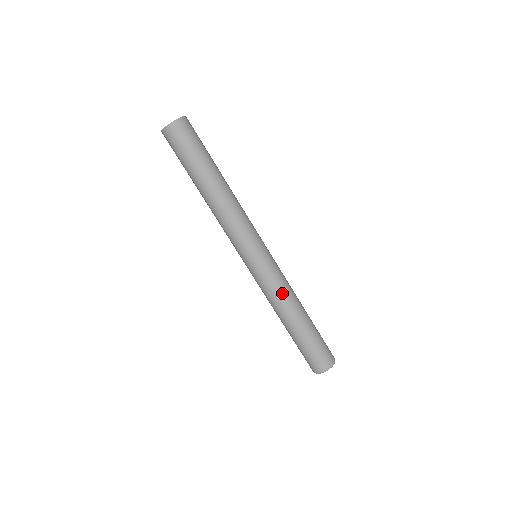
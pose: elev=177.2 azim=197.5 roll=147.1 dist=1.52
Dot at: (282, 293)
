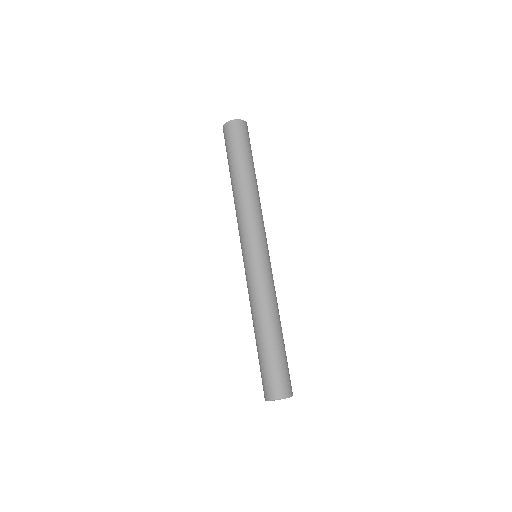
Dot at: (274, 295)
